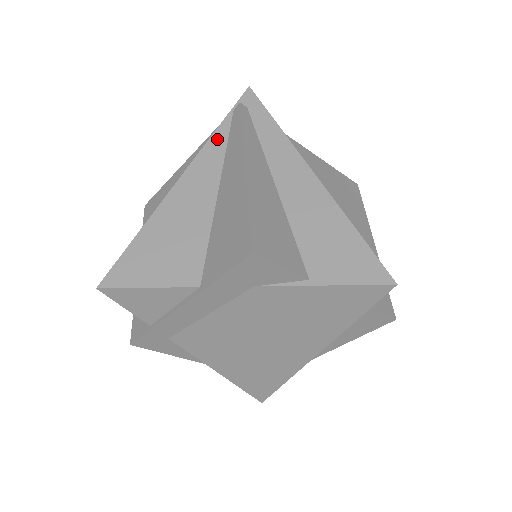
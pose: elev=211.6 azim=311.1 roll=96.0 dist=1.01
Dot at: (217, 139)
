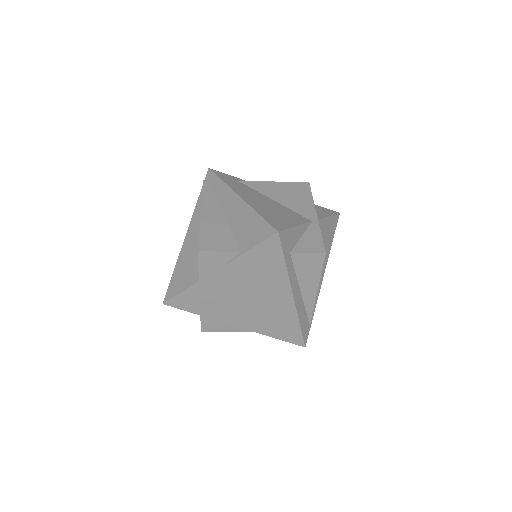
Dot at: (198, 204)
